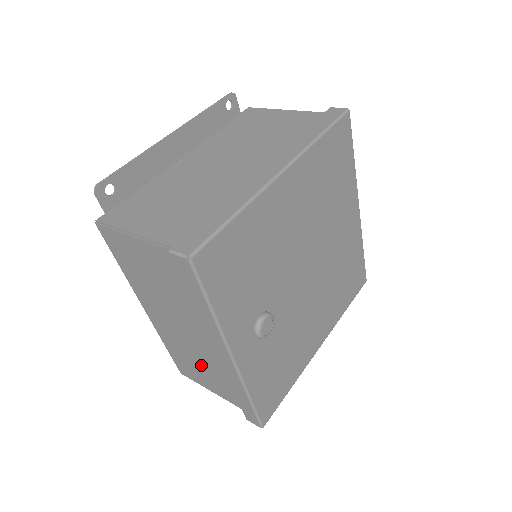
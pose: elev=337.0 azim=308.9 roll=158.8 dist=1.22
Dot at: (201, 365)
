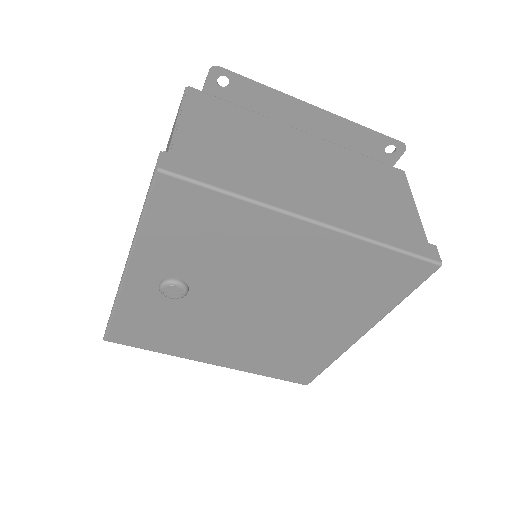
Dot at: occluded
